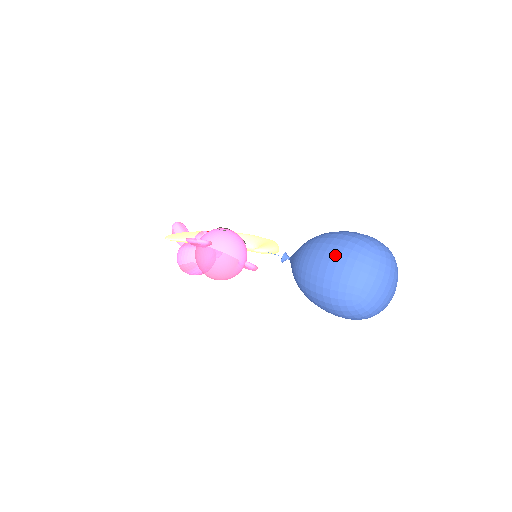
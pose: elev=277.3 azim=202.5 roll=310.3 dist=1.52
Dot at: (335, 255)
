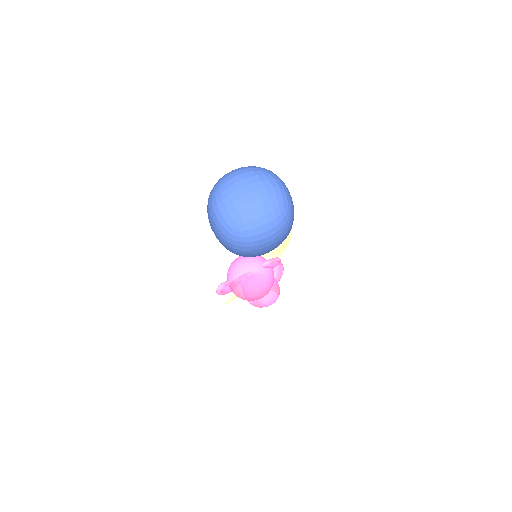
Dot at: (209, 222)
